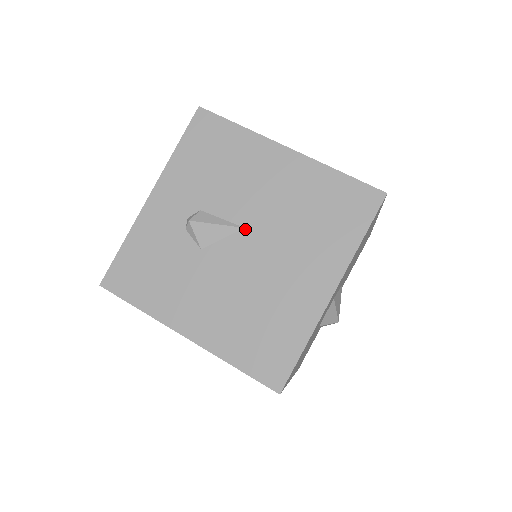
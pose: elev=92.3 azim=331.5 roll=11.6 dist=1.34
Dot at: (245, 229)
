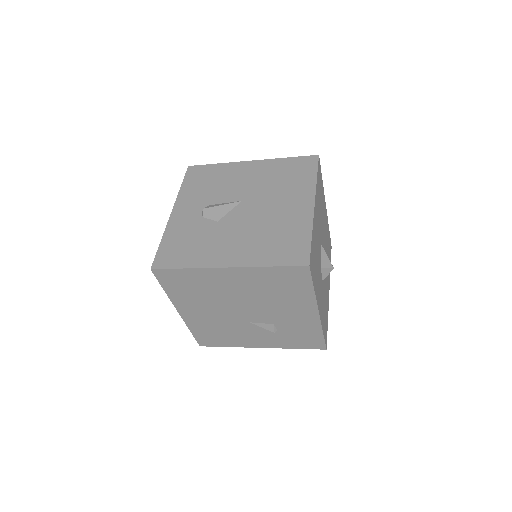
Dot at: (242, 201)
